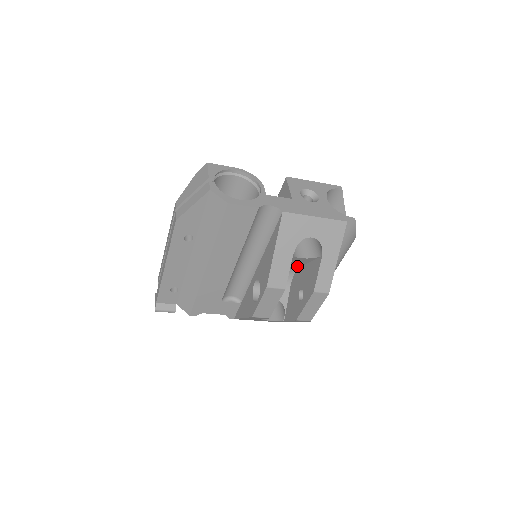
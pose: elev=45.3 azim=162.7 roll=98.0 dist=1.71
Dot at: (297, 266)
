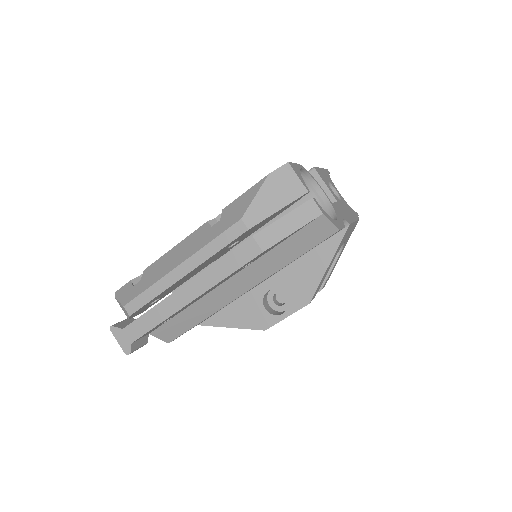
Dot at: occluded
